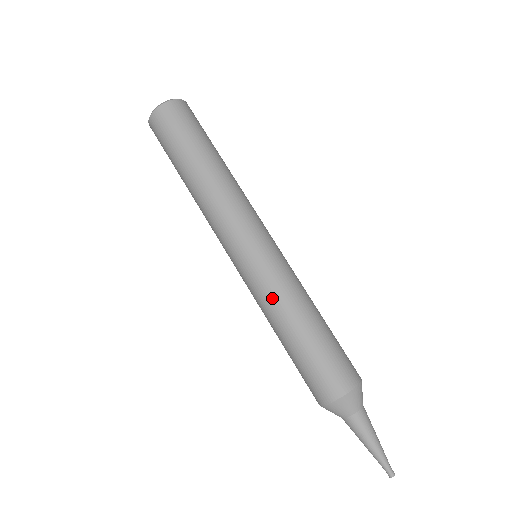
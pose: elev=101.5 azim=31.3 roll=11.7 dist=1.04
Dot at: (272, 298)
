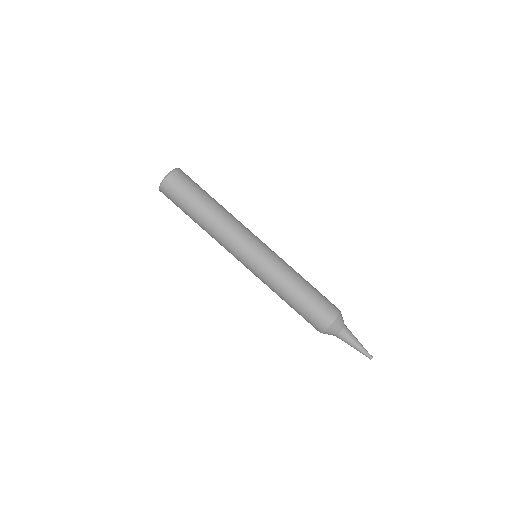
Dot at: (276, 278)
